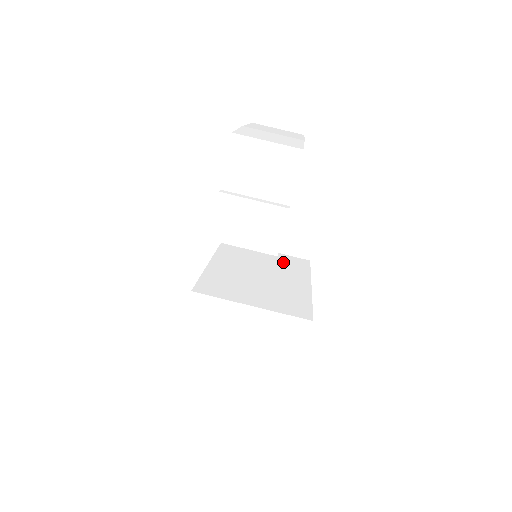
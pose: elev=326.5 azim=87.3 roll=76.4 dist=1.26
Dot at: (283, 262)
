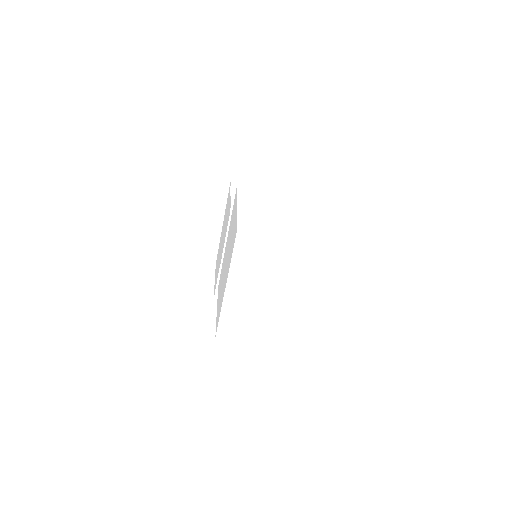
Dot at: occluded
